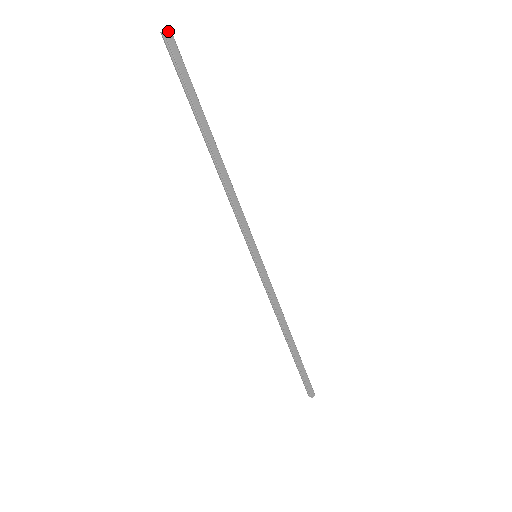
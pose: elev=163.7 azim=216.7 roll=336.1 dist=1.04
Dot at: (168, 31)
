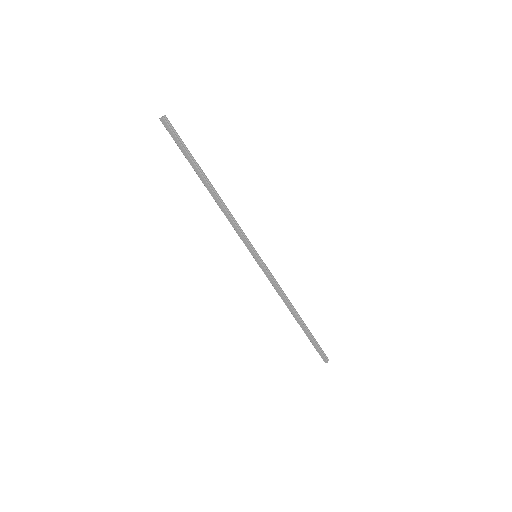
Dot at: (162, 118)
